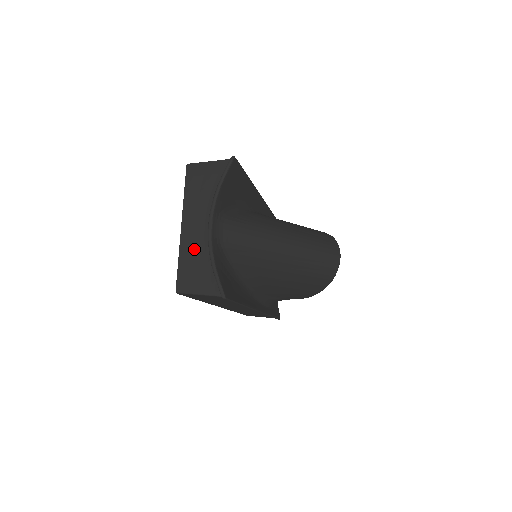
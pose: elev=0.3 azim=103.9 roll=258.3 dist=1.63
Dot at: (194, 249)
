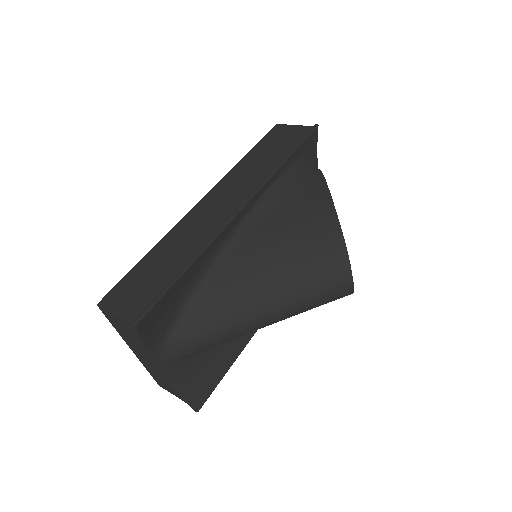
Dot at: (153, 371)
